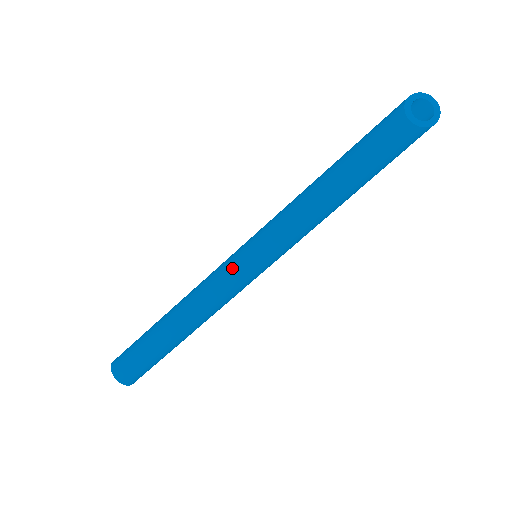
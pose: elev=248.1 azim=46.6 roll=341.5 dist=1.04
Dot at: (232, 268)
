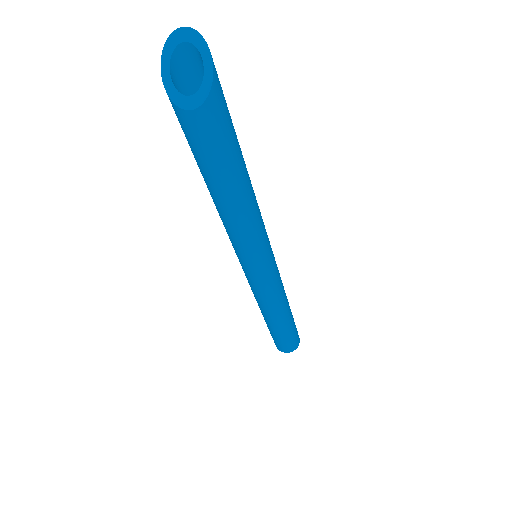
Dot at: (253, 282)
